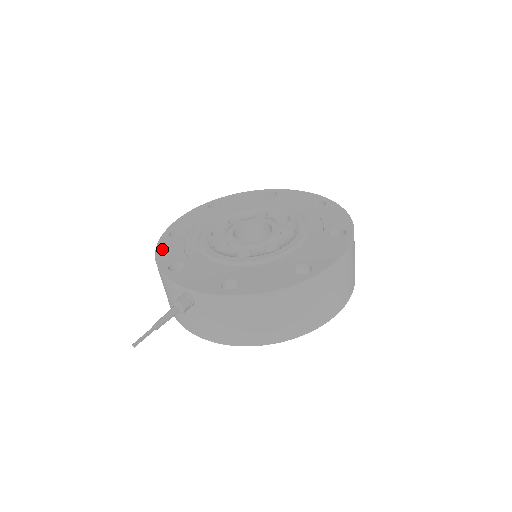
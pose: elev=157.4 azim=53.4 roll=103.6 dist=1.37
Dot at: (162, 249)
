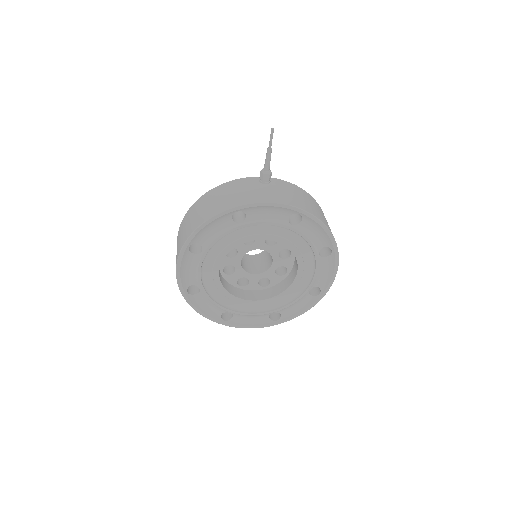
Dot at: occluded
